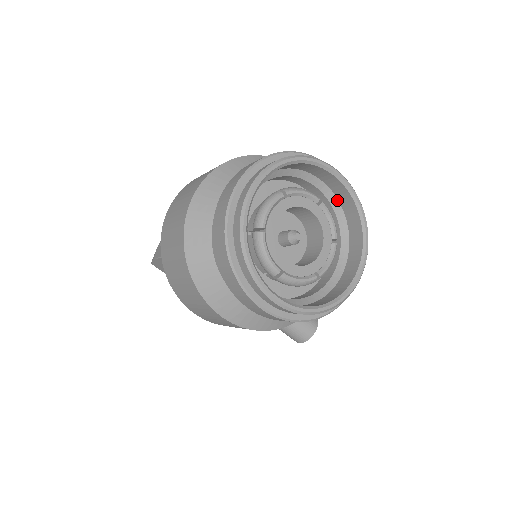
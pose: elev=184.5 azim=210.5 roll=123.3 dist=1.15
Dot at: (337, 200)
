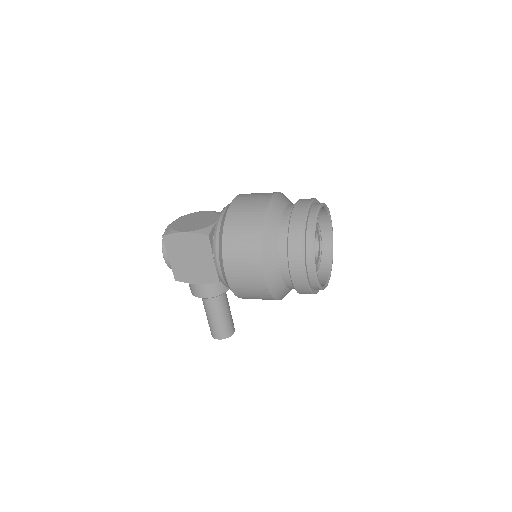
Dot at: occluded
